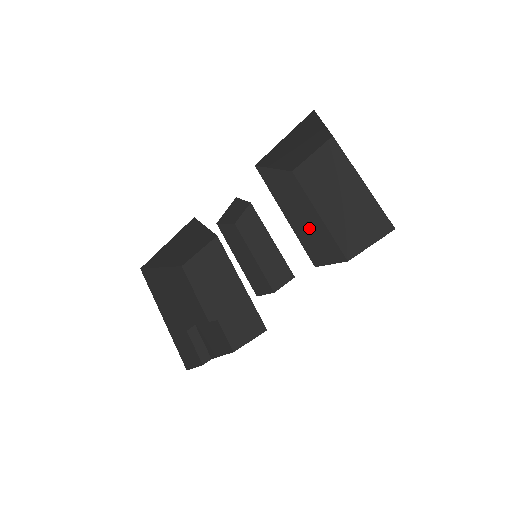
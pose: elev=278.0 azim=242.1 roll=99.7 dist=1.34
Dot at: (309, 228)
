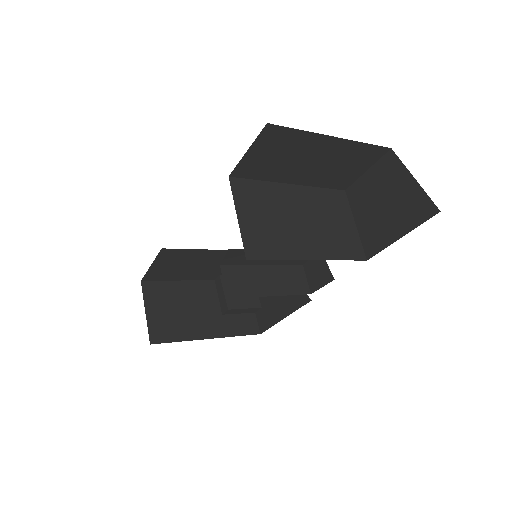
Dot at: (318, 225)
